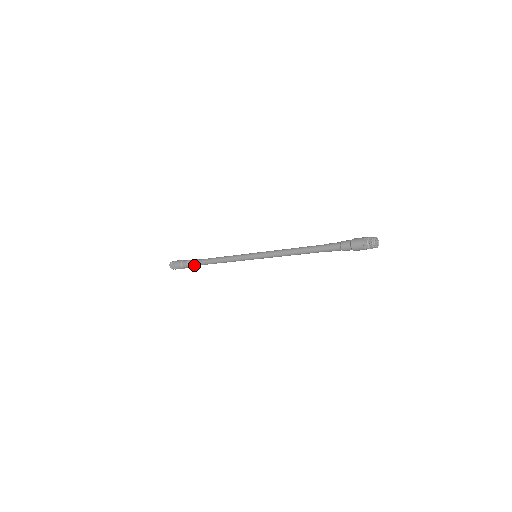
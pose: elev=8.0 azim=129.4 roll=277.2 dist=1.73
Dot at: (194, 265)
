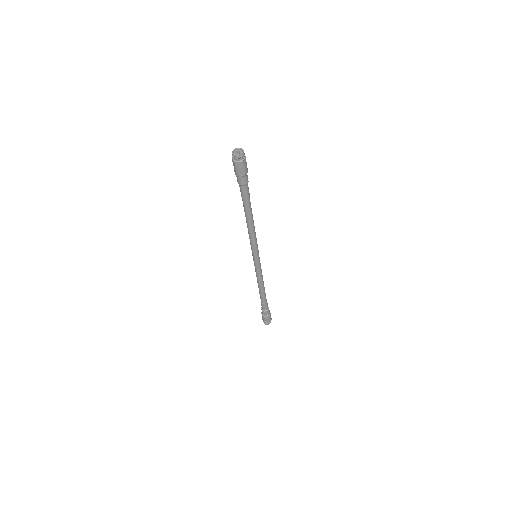
Dot at: (265, 307)
